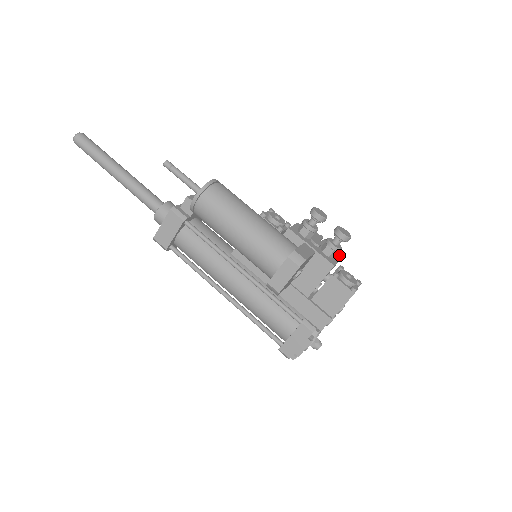
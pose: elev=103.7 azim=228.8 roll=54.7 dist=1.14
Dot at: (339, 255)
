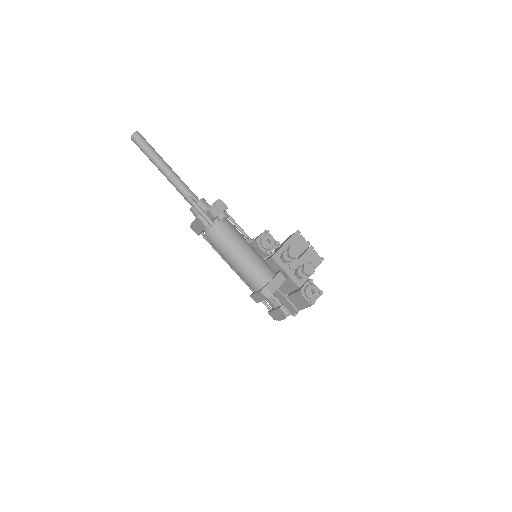
Dot at: (317, 264)
